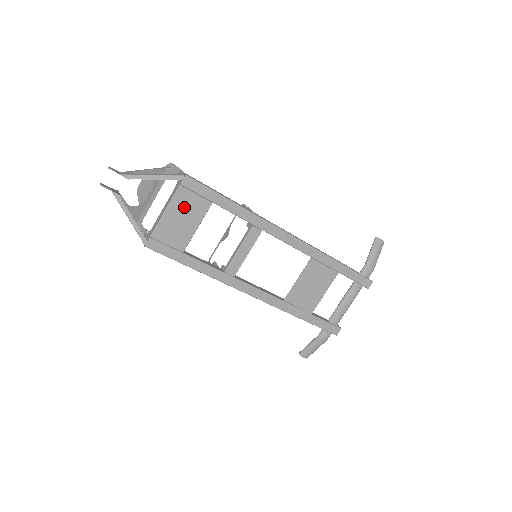
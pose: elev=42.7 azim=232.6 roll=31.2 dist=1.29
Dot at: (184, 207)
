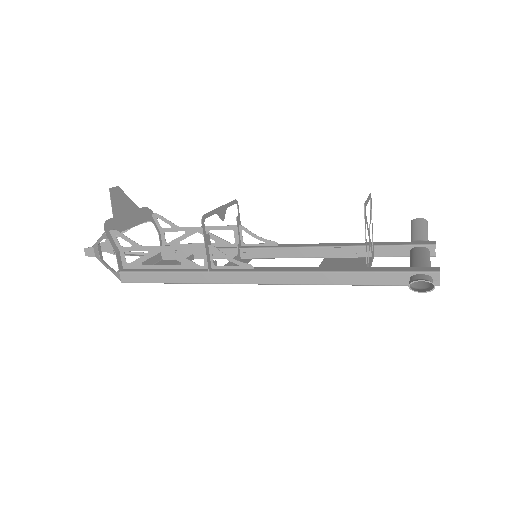
Dot at: occluded
